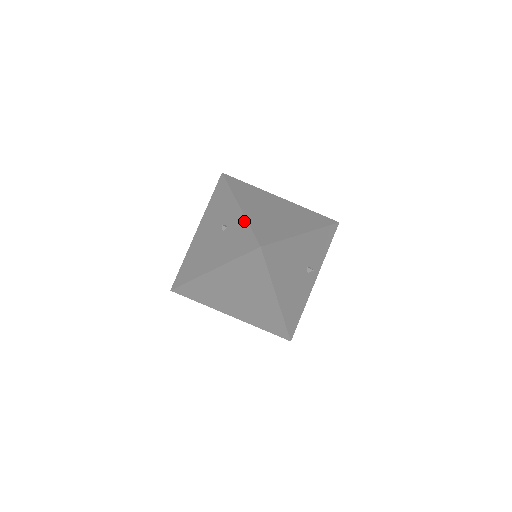
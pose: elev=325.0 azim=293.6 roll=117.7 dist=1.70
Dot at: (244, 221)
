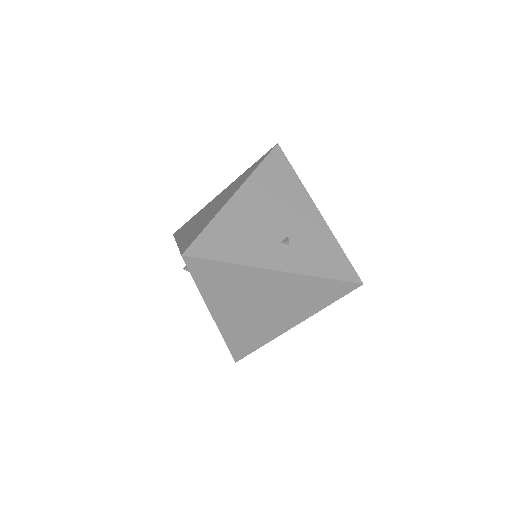
Dot at: occluded
